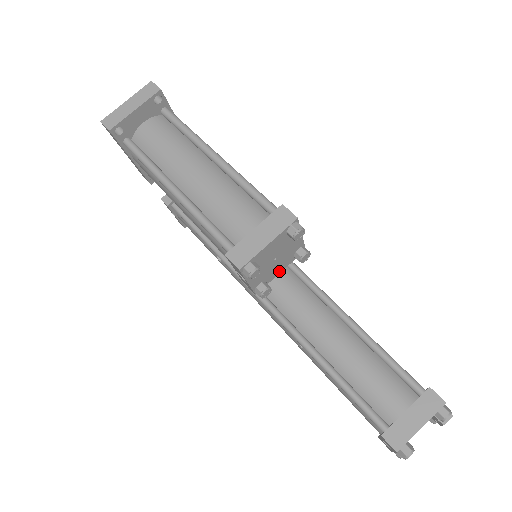
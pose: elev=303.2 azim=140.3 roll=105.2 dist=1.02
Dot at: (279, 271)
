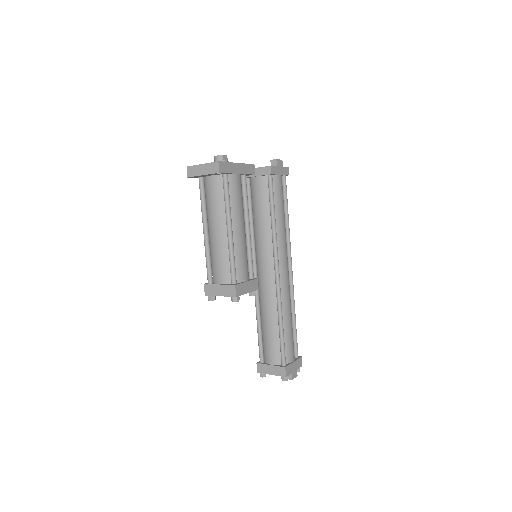
Dot at: occluded
